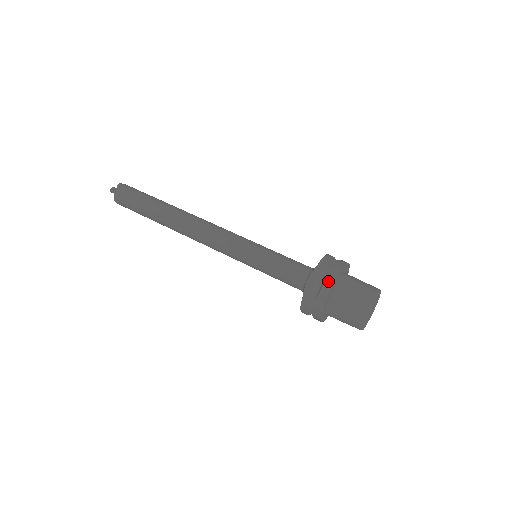
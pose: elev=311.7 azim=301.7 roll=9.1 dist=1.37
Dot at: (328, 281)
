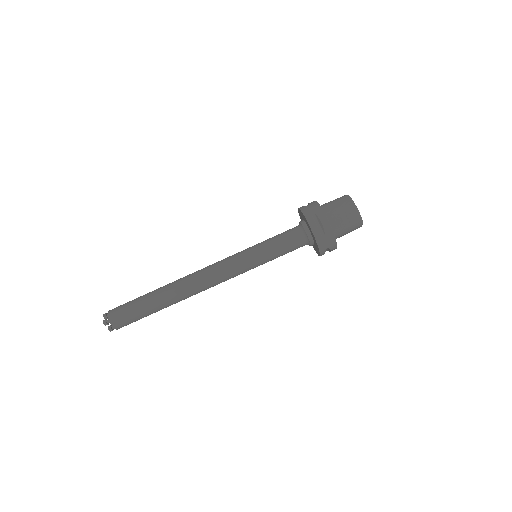
Dot at: occluded
